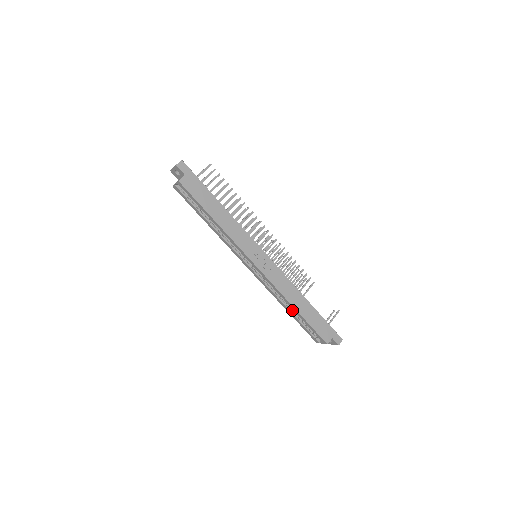
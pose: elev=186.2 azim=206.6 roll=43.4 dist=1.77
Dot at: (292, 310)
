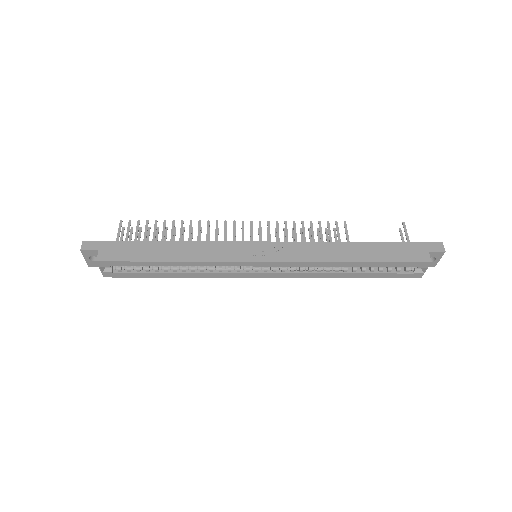
Dot at: (354, 270)
